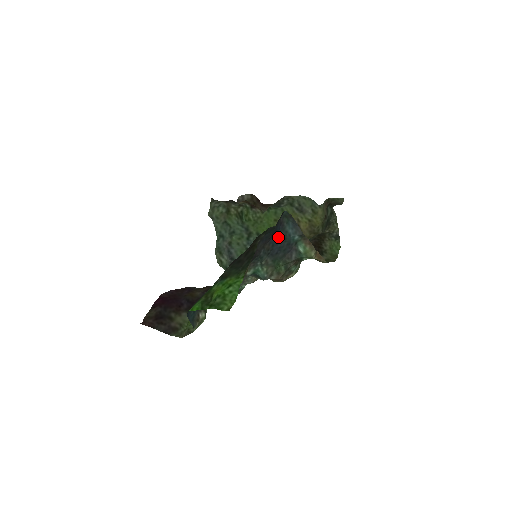
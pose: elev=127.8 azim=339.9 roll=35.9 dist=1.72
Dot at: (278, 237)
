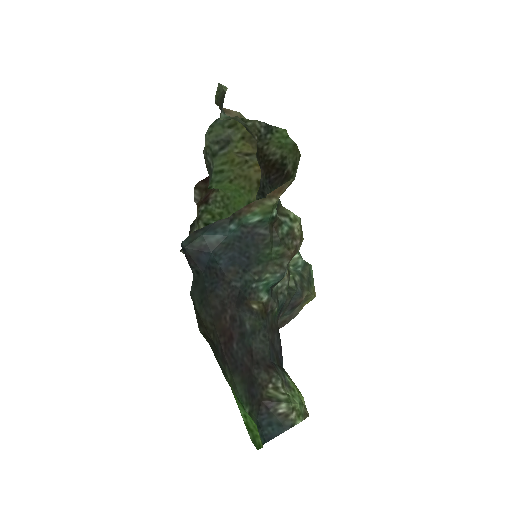
Dot at: (222, 256)
